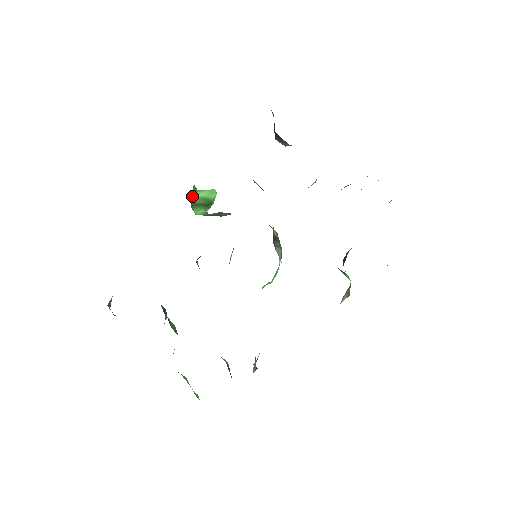
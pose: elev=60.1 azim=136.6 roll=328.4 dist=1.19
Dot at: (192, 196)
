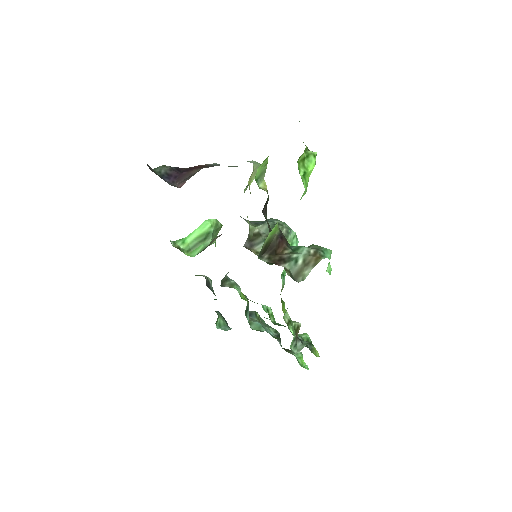
Dot at: (183, 246)
